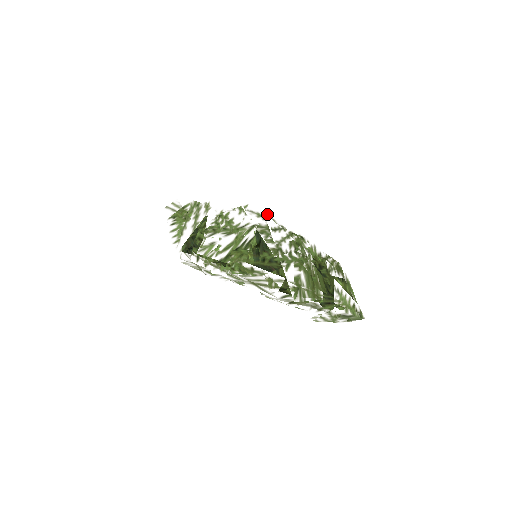
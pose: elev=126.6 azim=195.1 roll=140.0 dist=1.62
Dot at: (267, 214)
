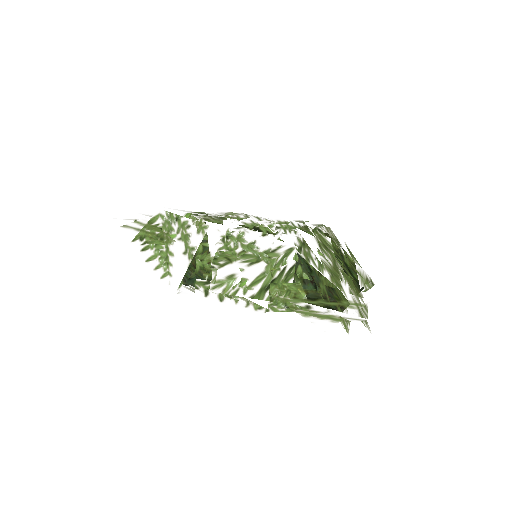
Dot at: (284, 219)
